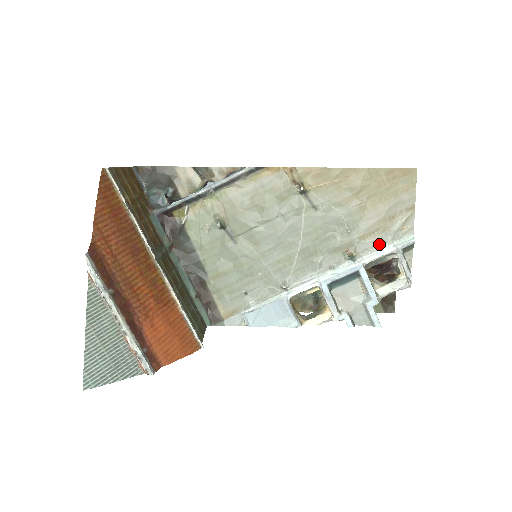
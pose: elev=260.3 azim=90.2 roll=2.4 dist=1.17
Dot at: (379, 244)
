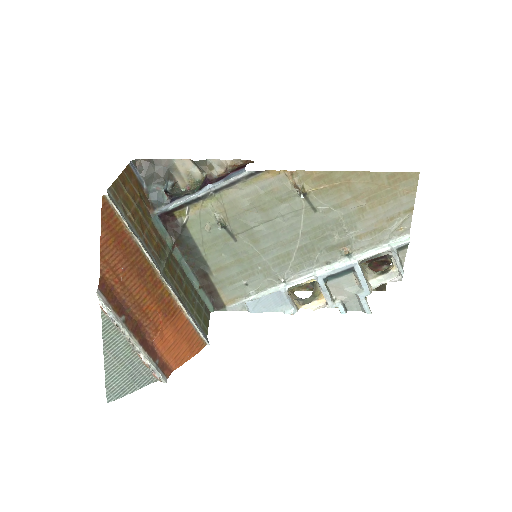
Dot at: (375, 243)
